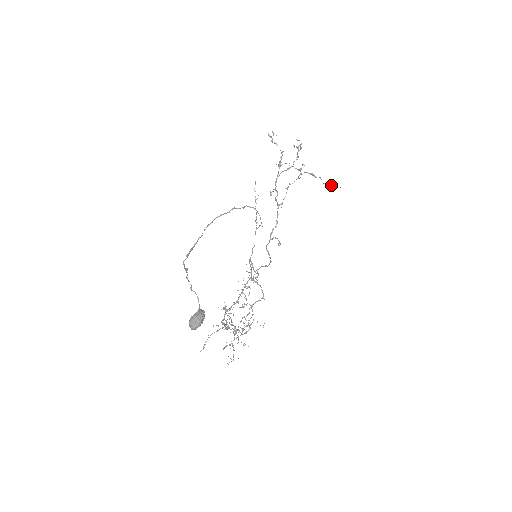
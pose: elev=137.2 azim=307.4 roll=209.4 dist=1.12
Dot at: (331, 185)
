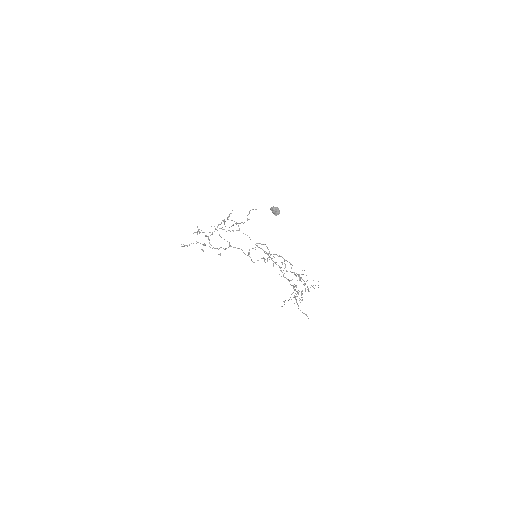
Dot at: occluded
